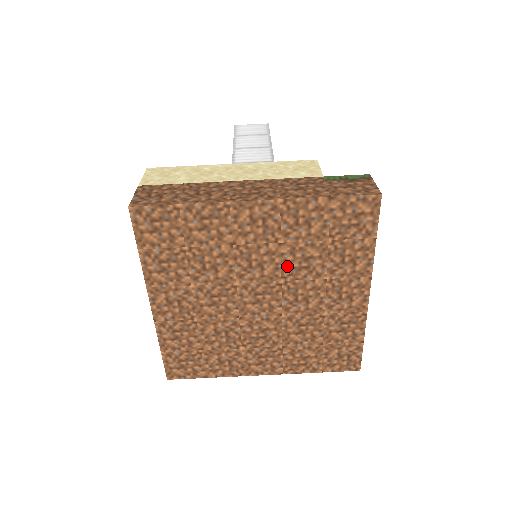
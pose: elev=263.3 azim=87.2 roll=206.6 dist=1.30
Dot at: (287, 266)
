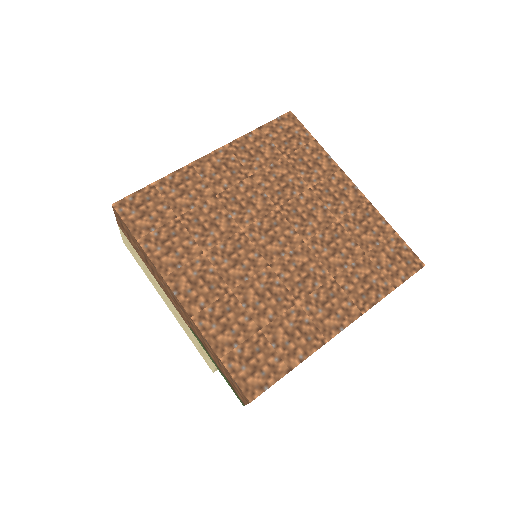
Dot at: (271, 193)
